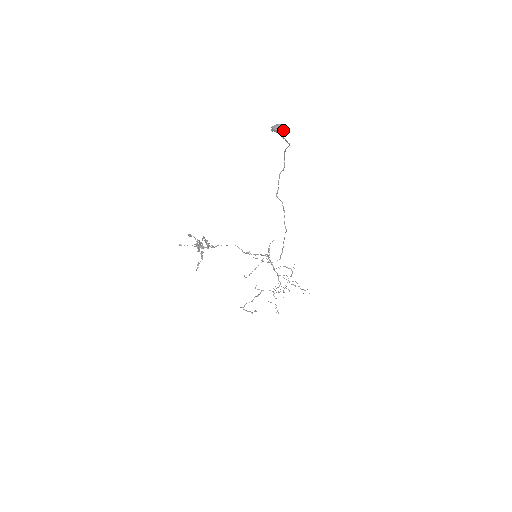
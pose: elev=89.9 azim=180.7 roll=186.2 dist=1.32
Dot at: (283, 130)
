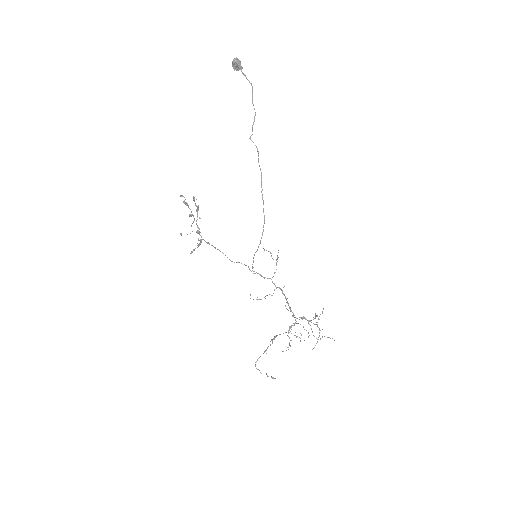
Dot at: (241, 66)
